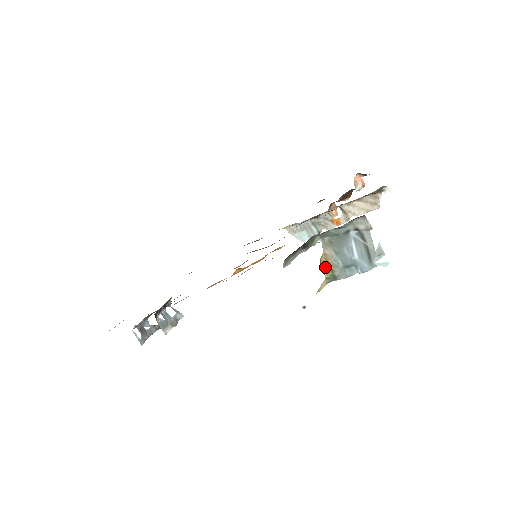
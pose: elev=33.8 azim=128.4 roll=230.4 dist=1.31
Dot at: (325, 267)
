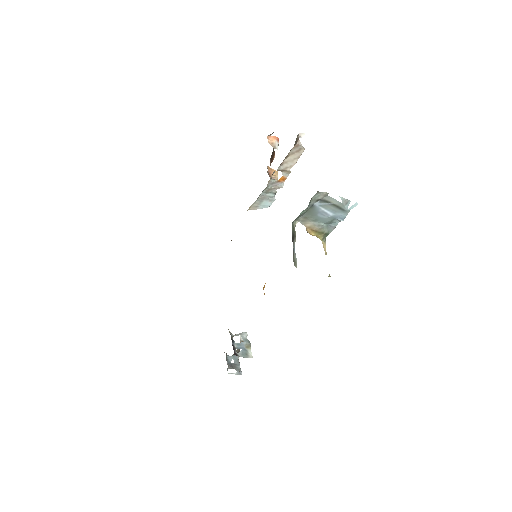
Dot at: (315, 234)
